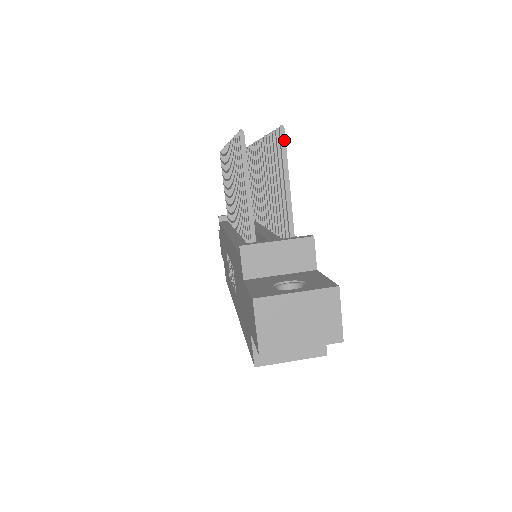
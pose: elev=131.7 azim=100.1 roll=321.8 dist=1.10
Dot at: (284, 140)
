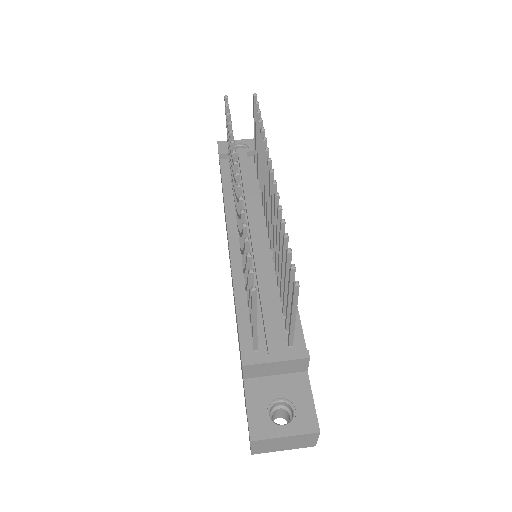
Dot at: (297, 293)
